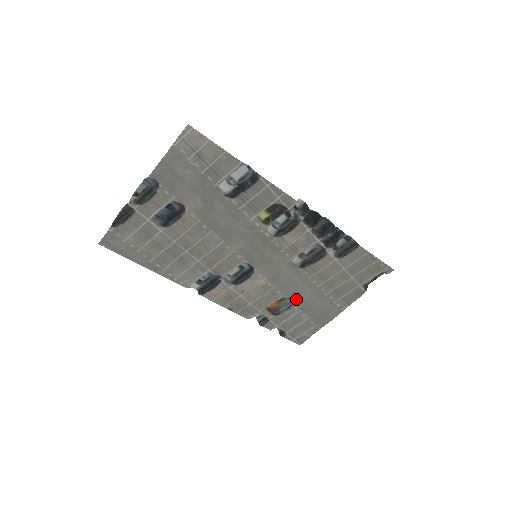
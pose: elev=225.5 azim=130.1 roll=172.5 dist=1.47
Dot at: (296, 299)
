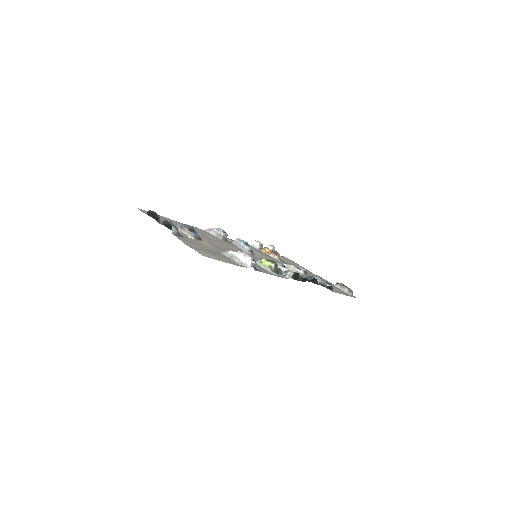
Dot at: occluded
